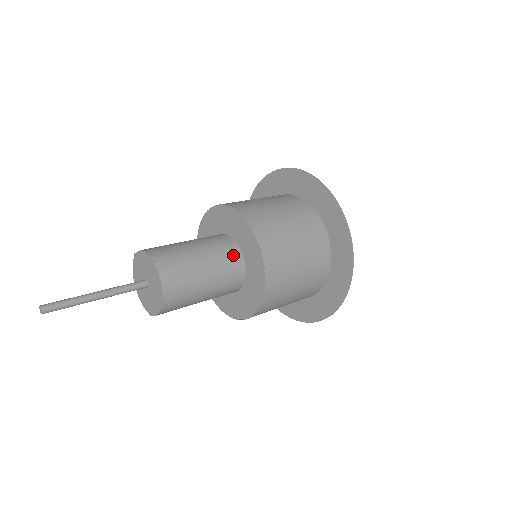
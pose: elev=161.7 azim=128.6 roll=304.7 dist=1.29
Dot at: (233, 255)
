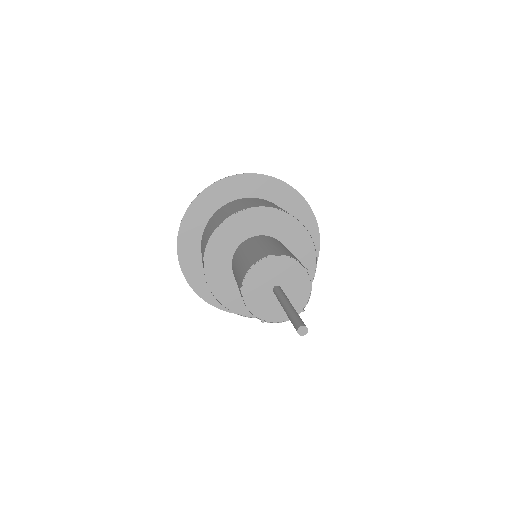
Dot at: (269, 238)
